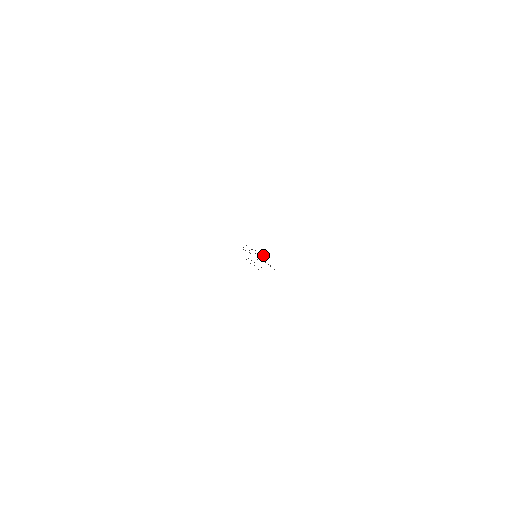
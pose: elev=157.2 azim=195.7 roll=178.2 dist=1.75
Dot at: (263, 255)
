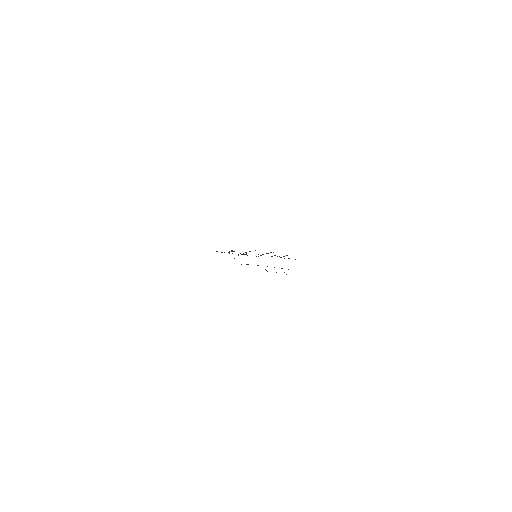
Dot at: (271, 252)
